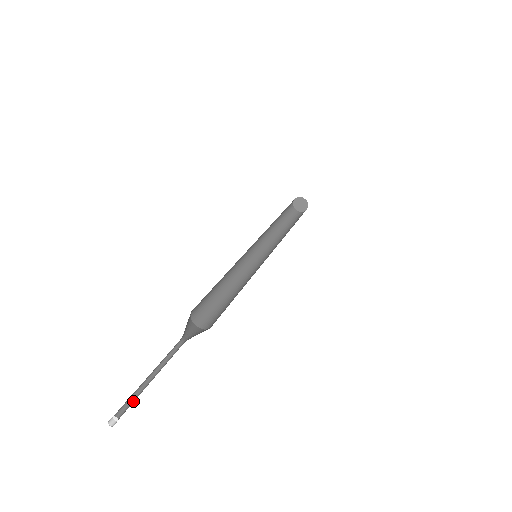
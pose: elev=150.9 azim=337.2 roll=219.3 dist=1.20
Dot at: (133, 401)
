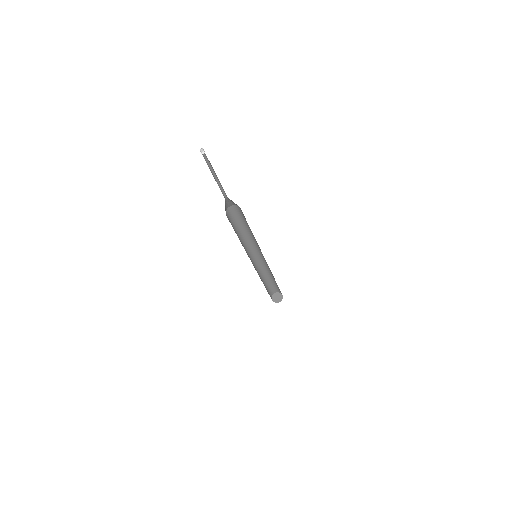
Dot at: (209, 164)
